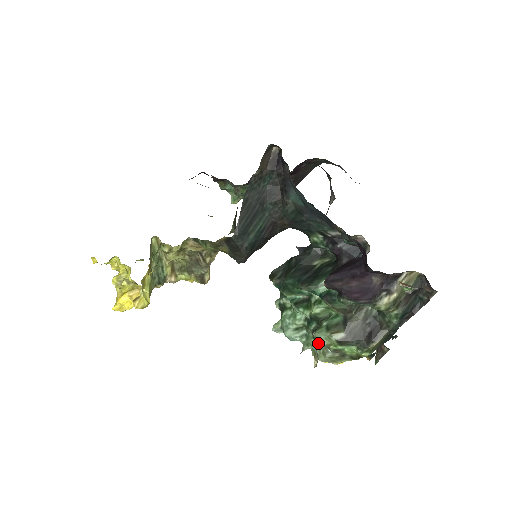
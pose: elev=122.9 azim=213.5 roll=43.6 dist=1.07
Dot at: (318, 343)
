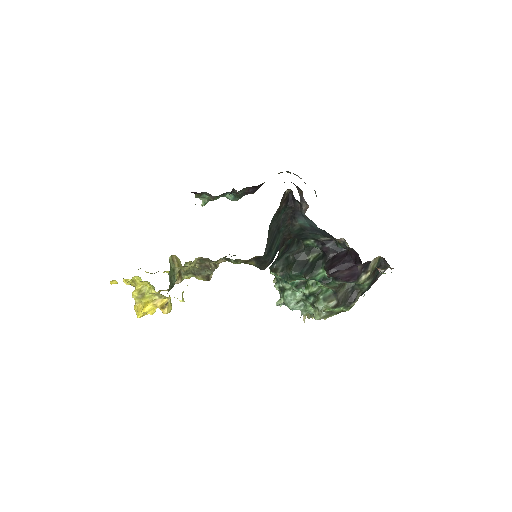
Dot at: (320, 311)
